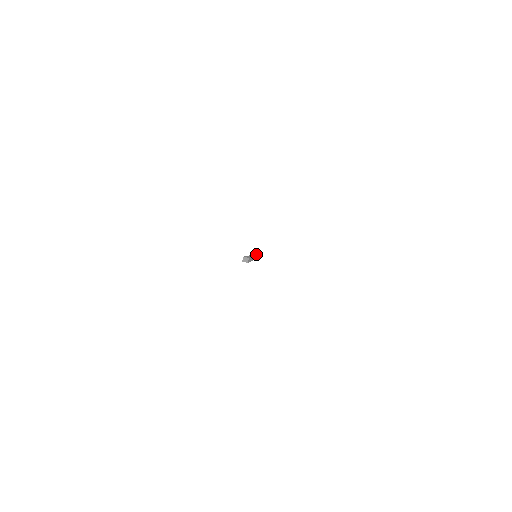
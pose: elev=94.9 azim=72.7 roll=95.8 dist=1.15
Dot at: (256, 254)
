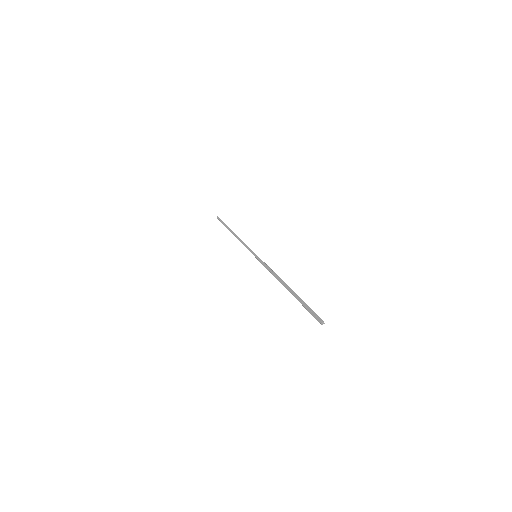
Dot at: (254, 254)
